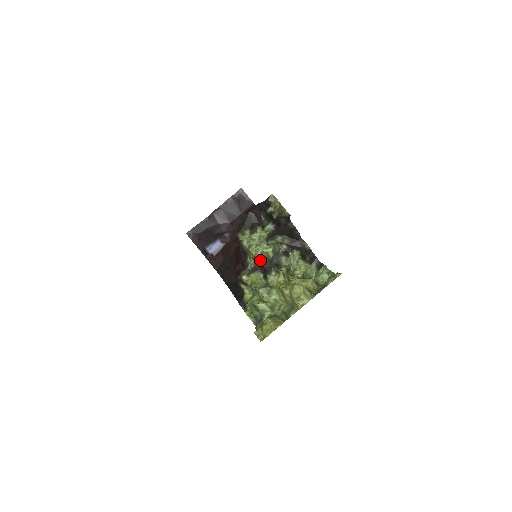
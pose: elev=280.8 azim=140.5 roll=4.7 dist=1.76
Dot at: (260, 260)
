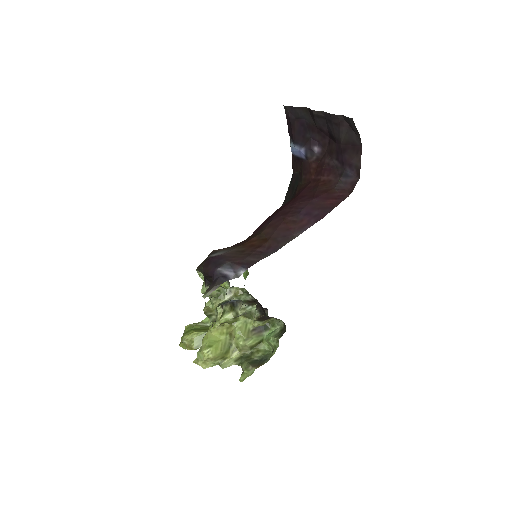
Dot at: occluded
